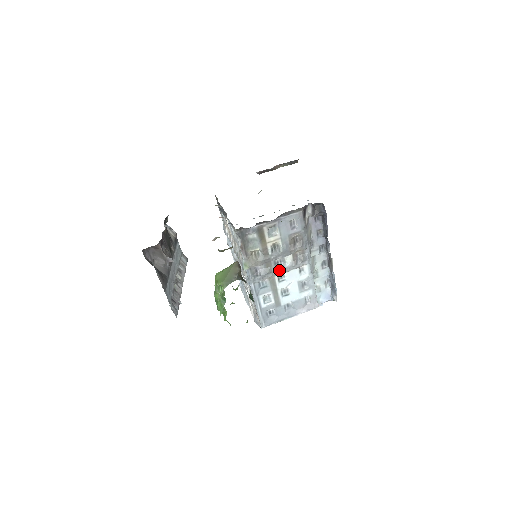
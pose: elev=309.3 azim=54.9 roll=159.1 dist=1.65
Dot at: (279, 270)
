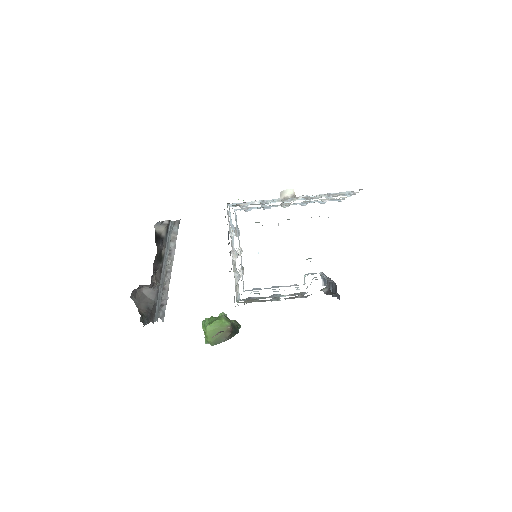
Dot at: (273, 297)
